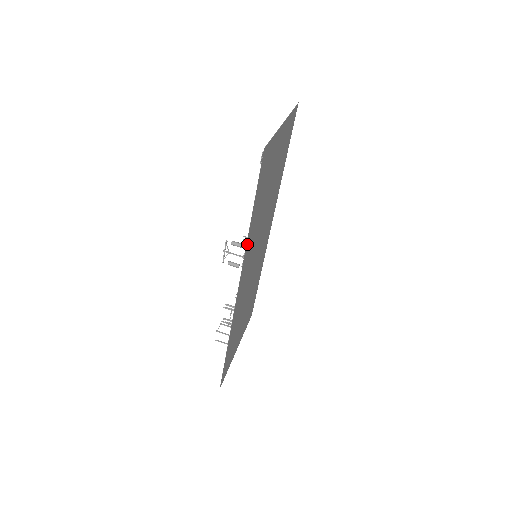
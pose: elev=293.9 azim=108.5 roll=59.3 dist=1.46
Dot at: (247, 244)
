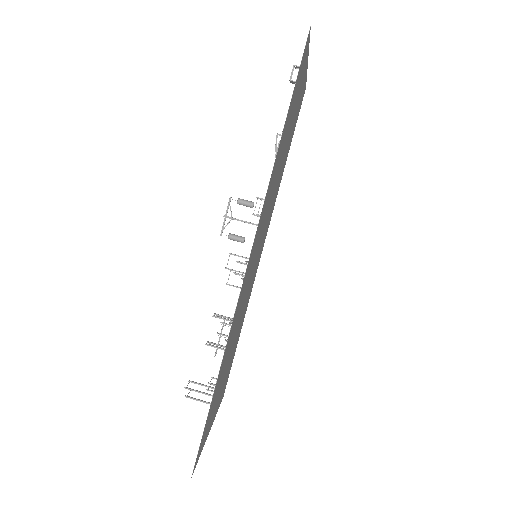
Dot at: (270, 180)
